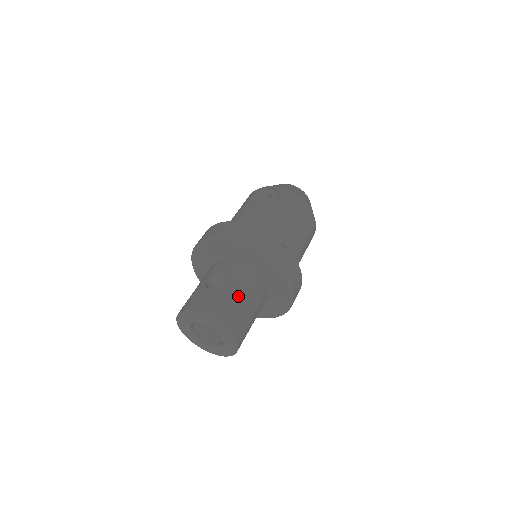
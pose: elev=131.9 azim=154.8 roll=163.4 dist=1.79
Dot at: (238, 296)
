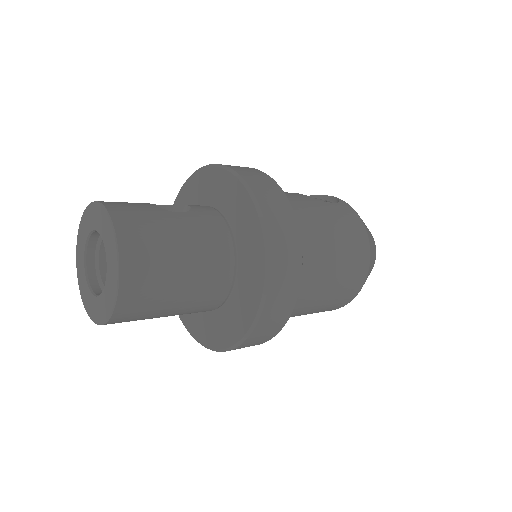
Dot at: (179, 233)
